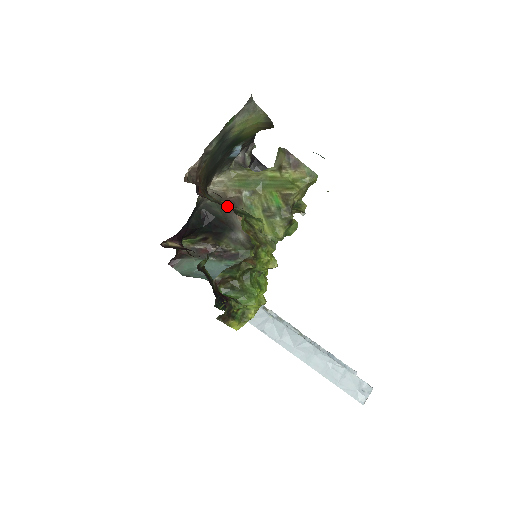
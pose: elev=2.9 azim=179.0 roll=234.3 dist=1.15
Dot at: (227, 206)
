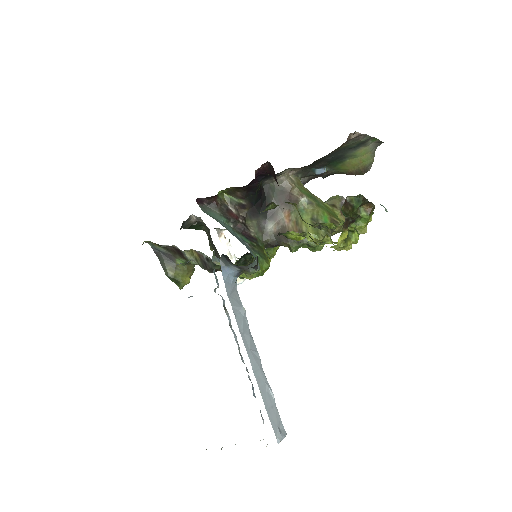
Dot at: occluded
